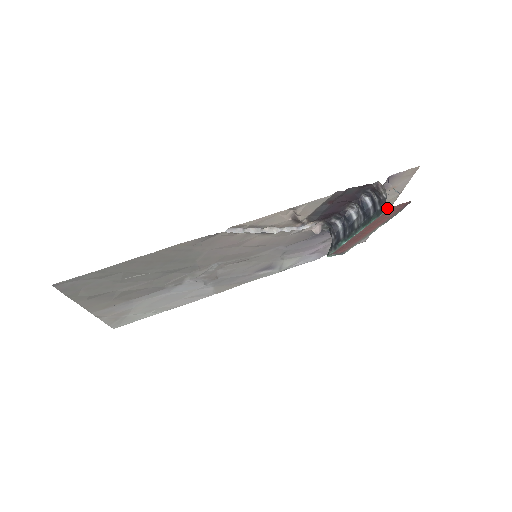
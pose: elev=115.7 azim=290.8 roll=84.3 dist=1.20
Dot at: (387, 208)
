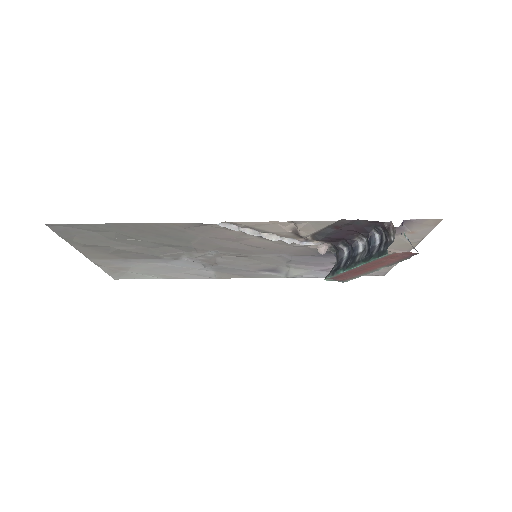
Dot at: (407, 250)
